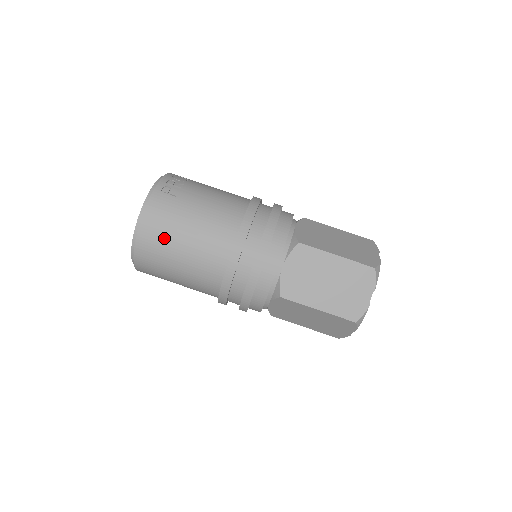
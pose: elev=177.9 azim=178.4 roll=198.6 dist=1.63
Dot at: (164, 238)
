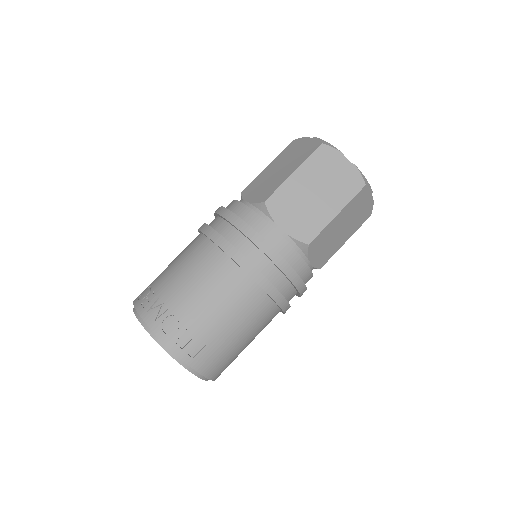
Dot at: (232, 360)
